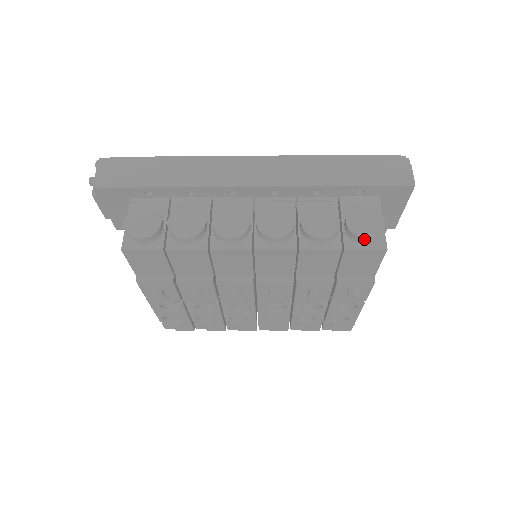
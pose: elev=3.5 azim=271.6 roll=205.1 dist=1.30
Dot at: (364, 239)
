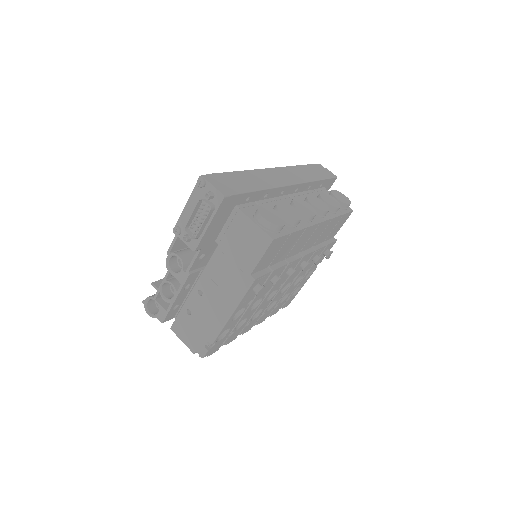
Dot at: (348, 206)
